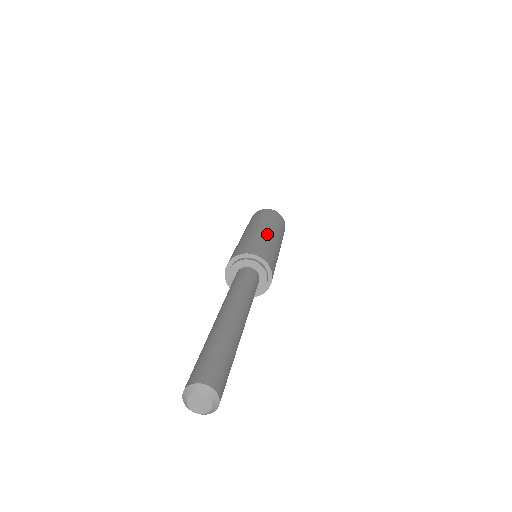
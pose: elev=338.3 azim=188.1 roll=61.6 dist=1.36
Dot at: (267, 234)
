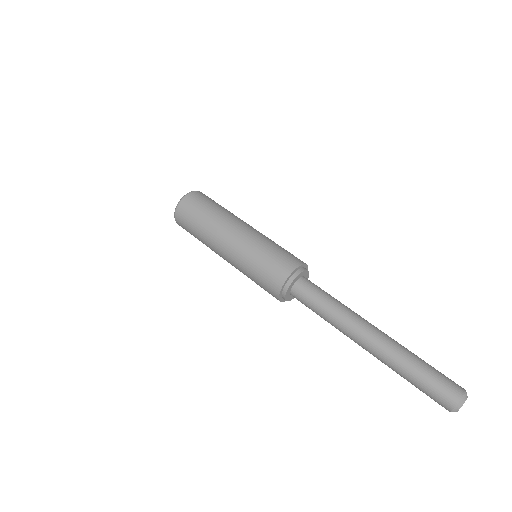
Dot at: (245, 237)
